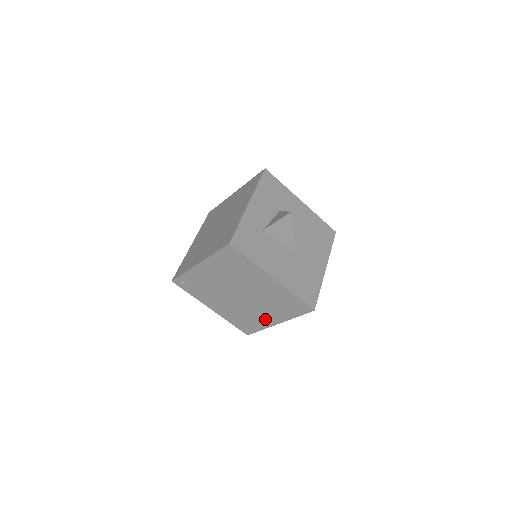
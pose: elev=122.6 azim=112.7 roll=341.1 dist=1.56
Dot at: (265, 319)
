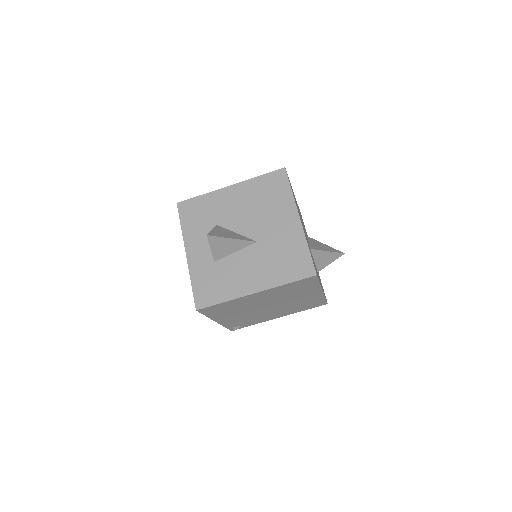
Dot at: (311, 297)
